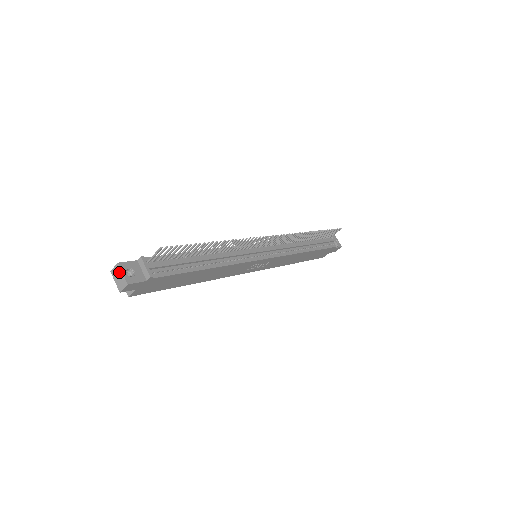
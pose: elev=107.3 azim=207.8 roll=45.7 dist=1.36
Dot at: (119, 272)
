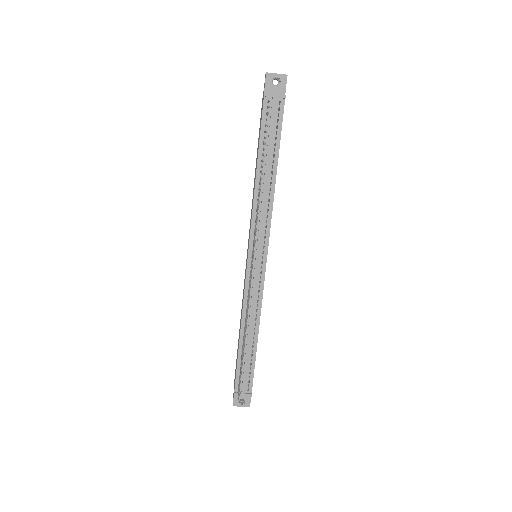
Dot at: (238, 405)
